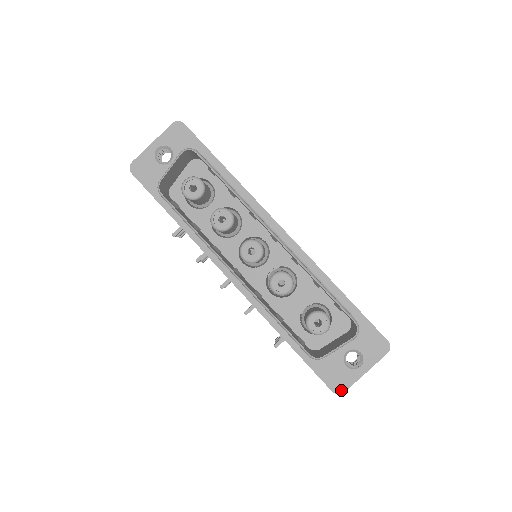
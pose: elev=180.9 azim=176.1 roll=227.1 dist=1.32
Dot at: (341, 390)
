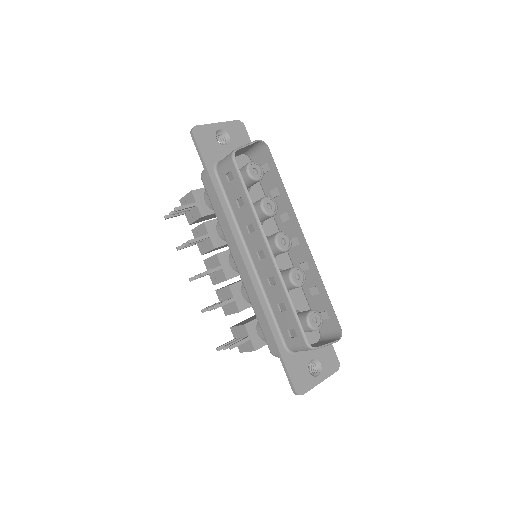
Dot at: (302, 392)
